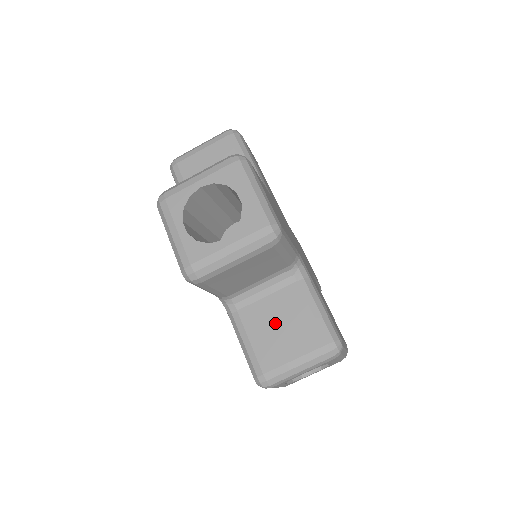
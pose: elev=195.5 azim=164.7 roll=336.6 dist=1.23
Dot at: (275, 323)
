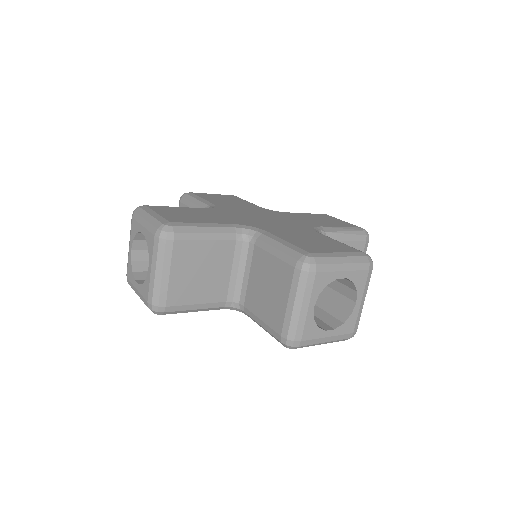
Dot at: (263, 289)
